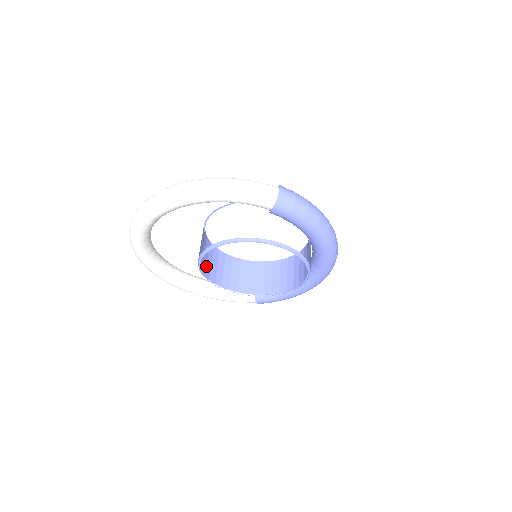
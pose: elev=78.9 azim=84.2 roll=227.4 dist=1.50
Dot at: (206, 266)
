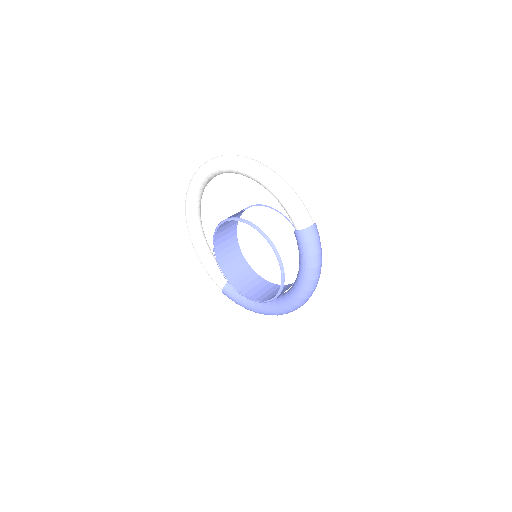
Dot at: (221, 232)
